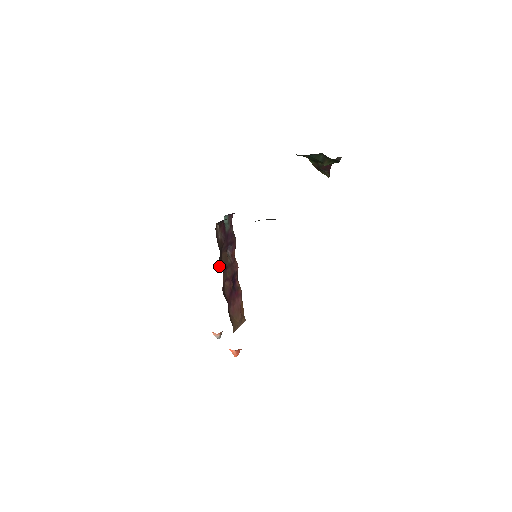
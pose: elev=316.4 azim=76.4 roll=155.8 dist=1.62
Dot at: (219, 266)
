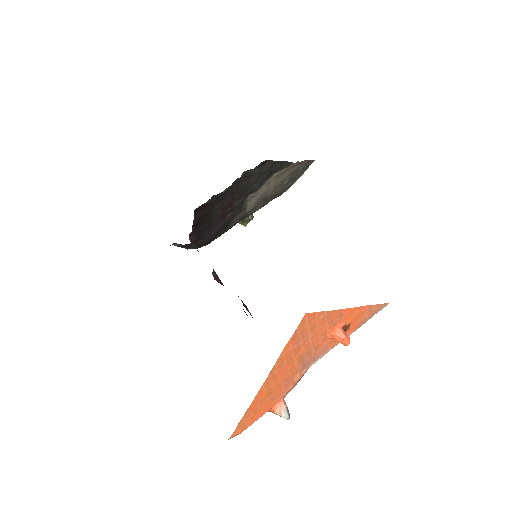
Dot at: occluded
